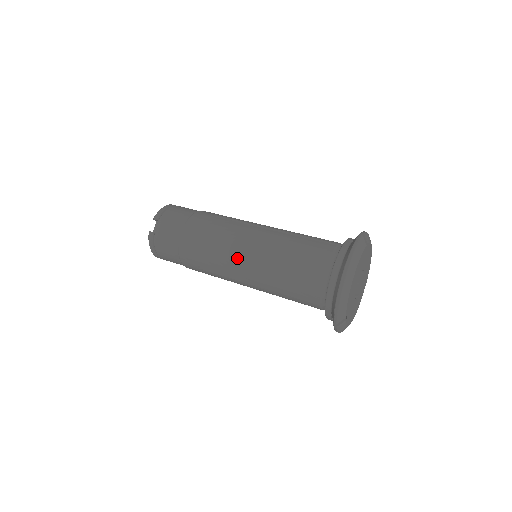
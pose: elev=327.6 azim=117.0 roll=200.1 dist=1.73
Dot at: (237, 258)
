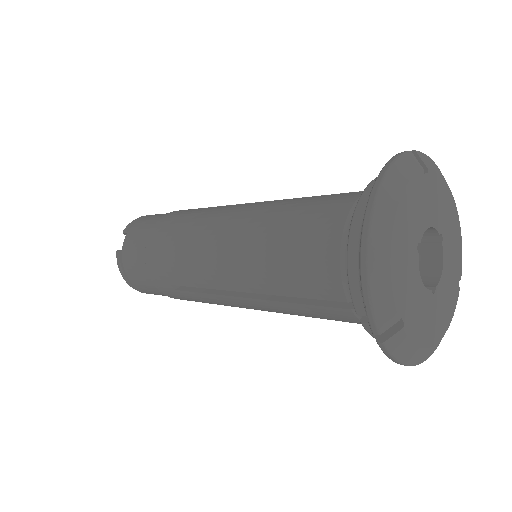
Dot at: (210, 253)
